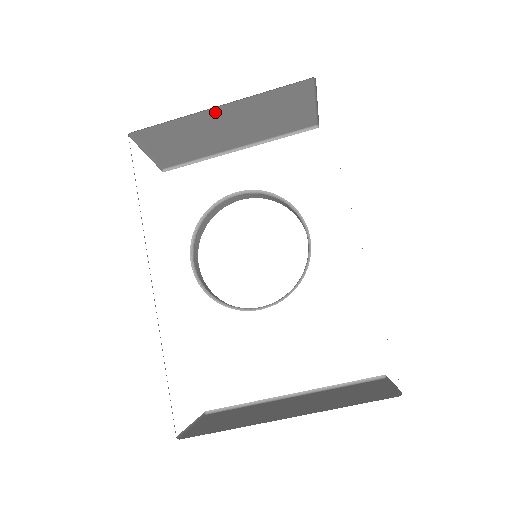
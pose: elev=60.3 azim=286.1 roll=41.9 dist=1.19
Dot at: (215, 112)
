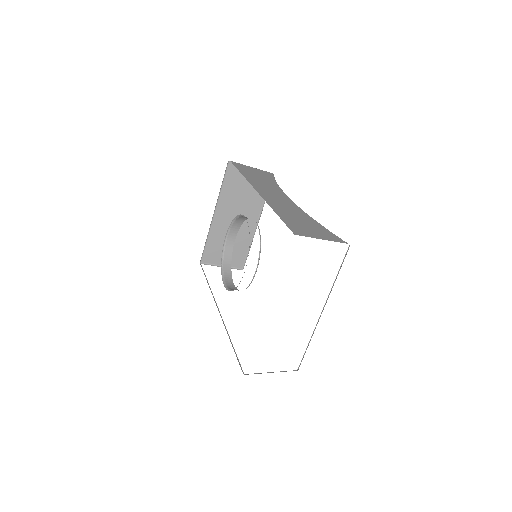
Dot at: (218, 218)
